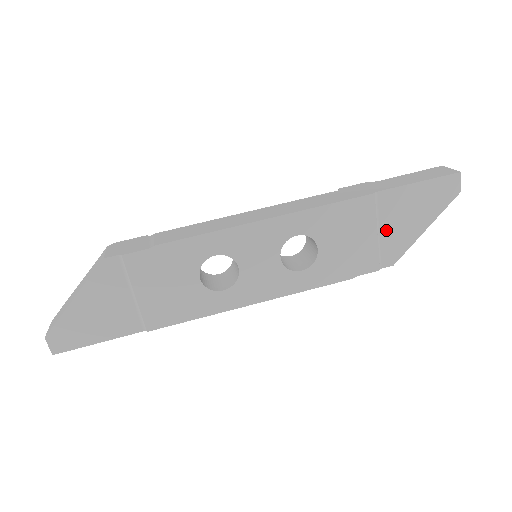
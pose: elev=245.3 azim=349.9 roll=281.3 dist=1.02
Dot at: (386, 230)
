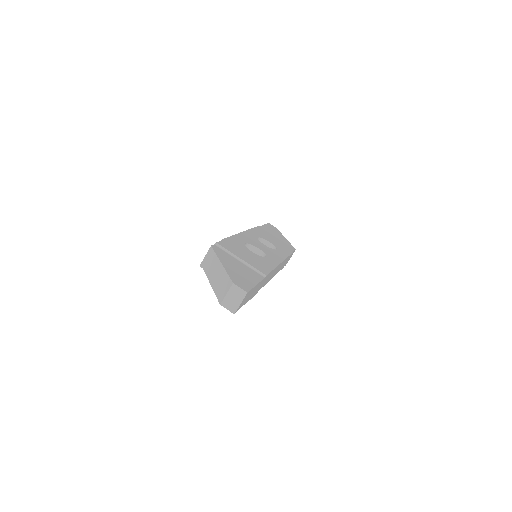
Dot at: occluded
